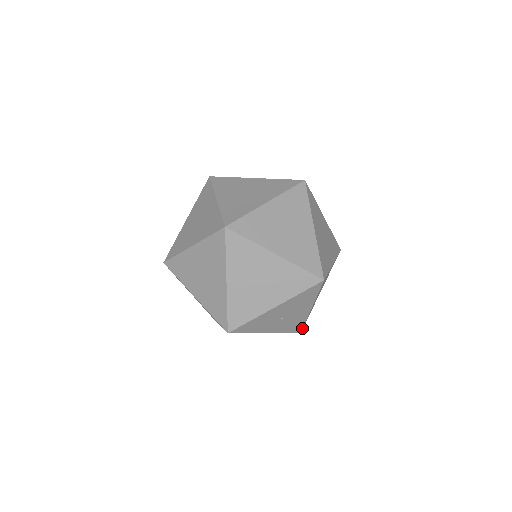
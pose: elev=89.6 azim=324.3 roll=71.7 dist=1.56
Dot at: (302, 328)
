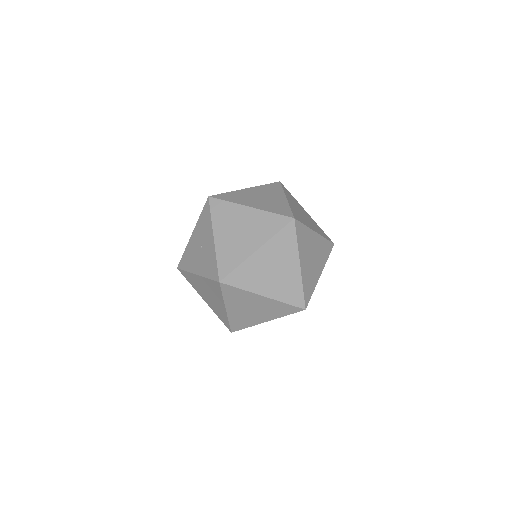
Dot at: occluded
